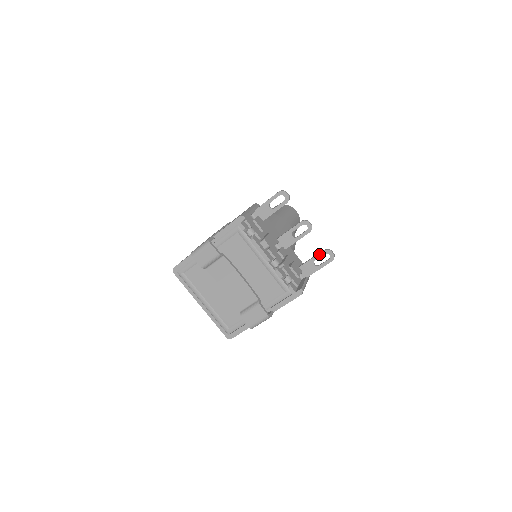
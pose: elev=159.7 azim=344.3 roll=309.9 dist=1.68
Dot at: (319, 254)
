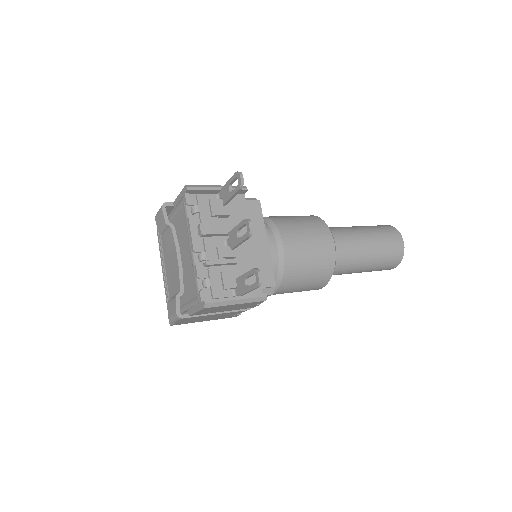
Dot at: (250, 271)
